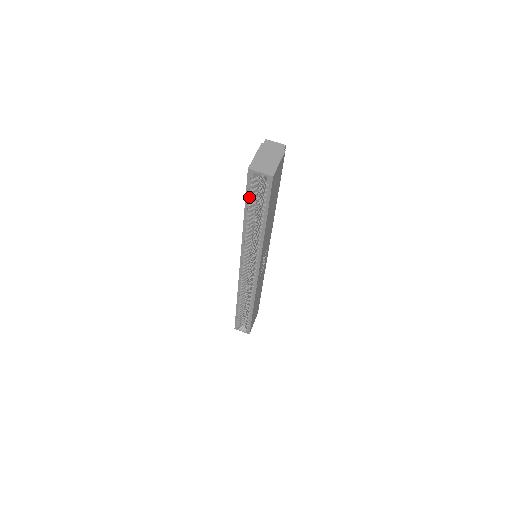
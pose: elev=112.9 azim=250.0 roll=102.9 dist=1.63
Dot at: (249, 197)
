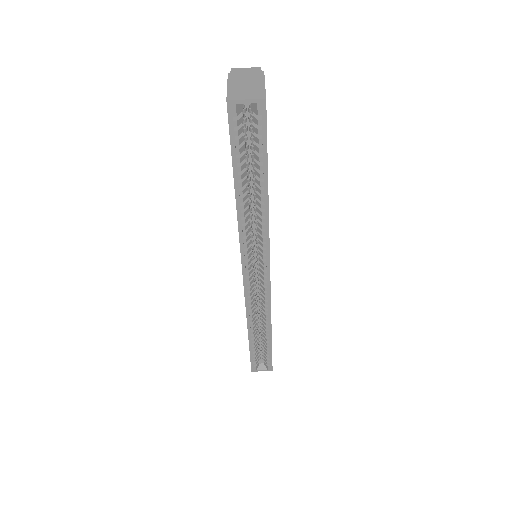
Dot at: (236, 151)
